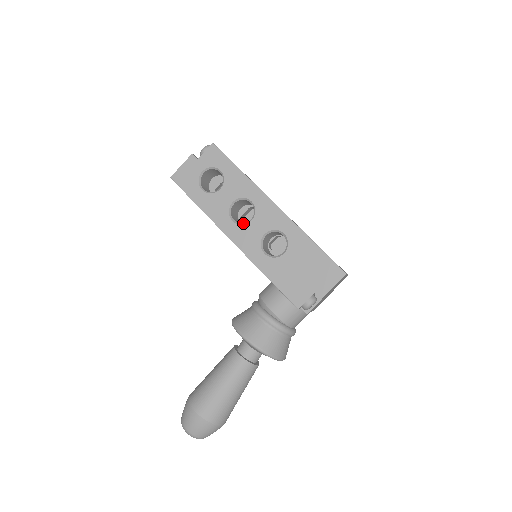
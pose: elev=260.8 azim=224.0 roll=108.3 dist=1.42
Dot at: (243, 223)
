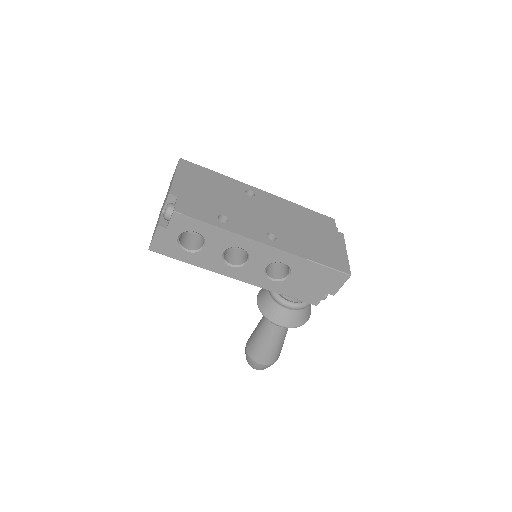
Dot at: (241, 264)
